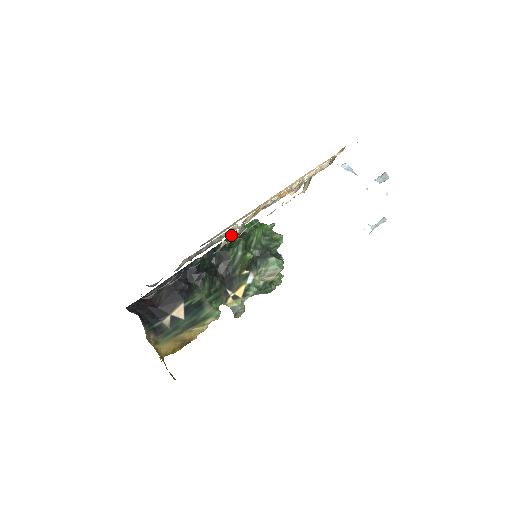
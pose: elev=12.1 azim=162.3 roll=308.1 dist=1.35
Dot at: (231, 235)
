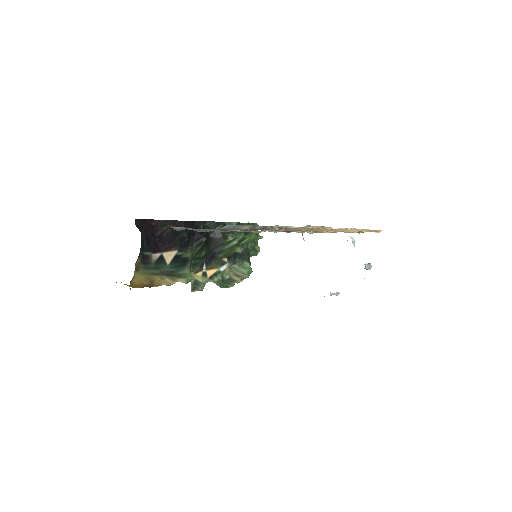
Dot at: (237, 222)
